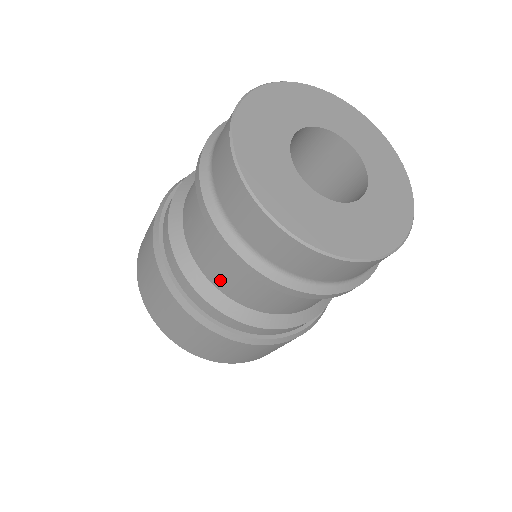
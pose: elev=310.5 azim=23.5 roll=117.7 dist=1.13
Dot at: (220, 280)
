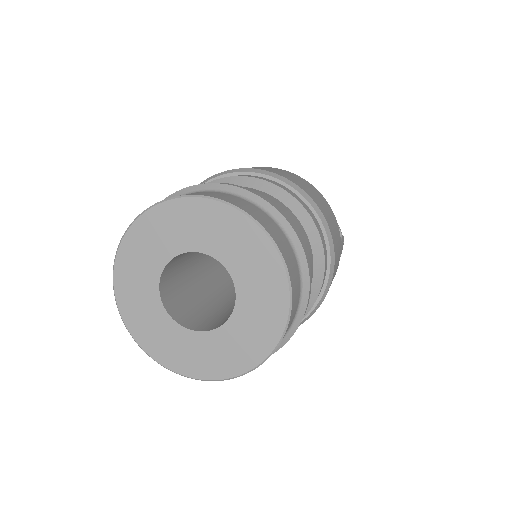
Dot at: occluded
